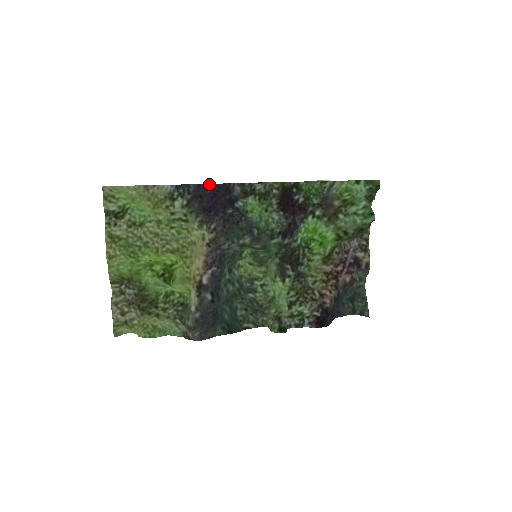
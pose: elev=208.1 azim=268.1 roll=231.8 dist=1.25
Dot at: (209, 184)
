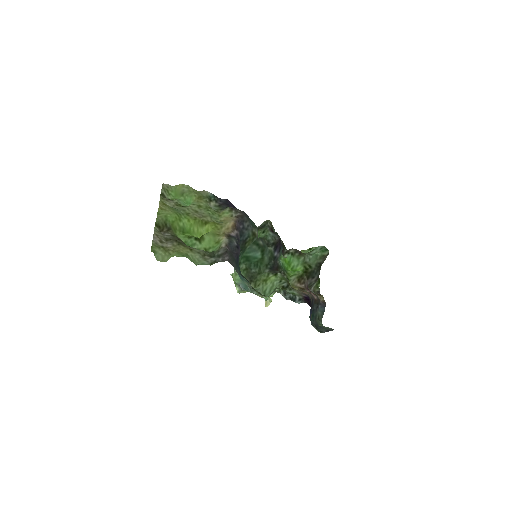
Dot at: (232, 204)
